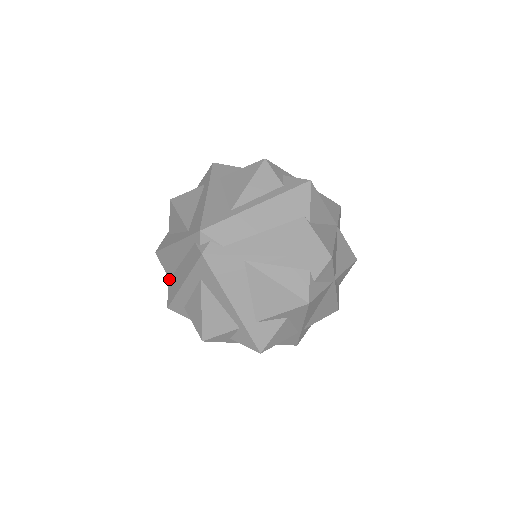
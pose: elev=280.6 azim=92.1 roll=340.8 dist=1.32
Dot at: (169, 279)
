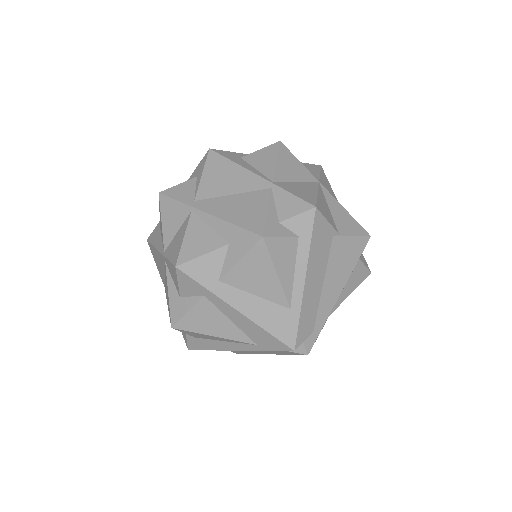
Dot at: occluded
